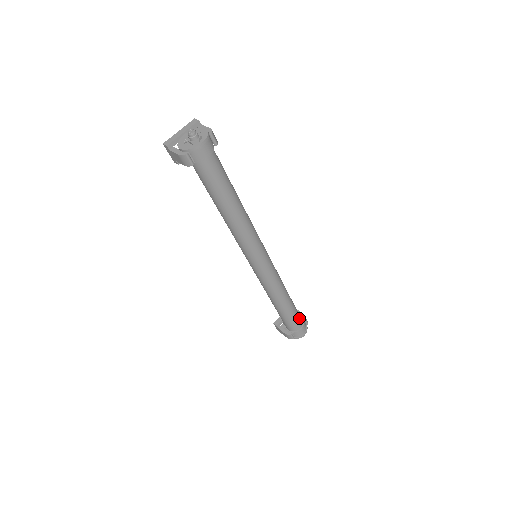
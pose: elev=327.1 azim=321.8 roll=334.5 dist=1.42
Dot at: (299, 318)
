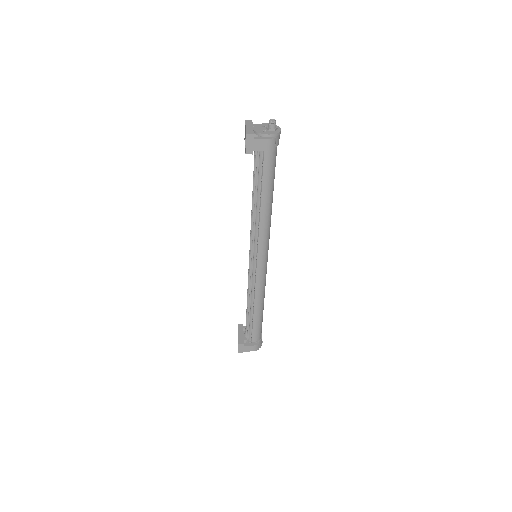
Dot at: occluded
